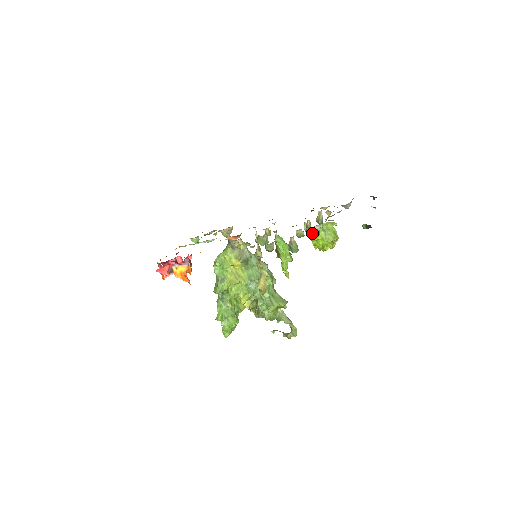
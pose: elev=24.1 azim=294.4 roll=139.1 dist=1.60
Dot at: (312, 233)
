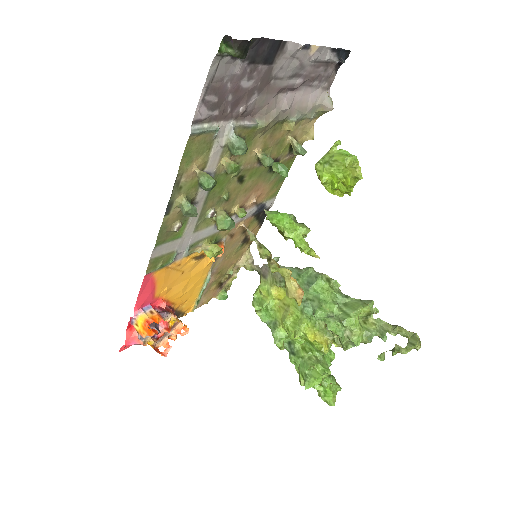
Dot at: (233, 149)
